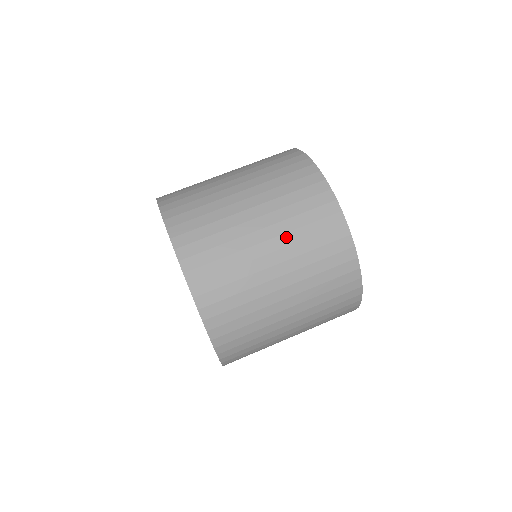
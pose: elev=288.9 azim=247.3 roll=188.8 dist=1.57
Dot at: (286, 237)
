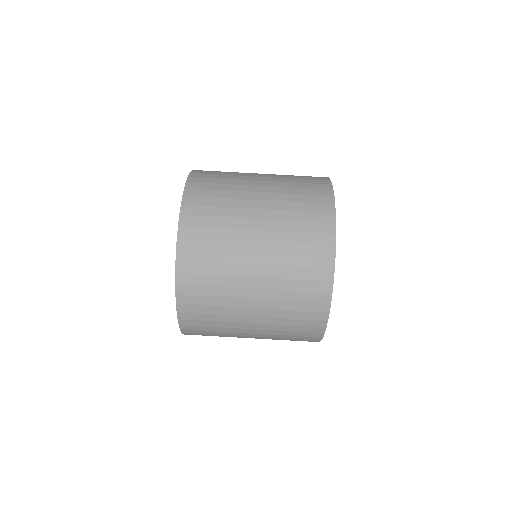
Dot at: (271, 320)
